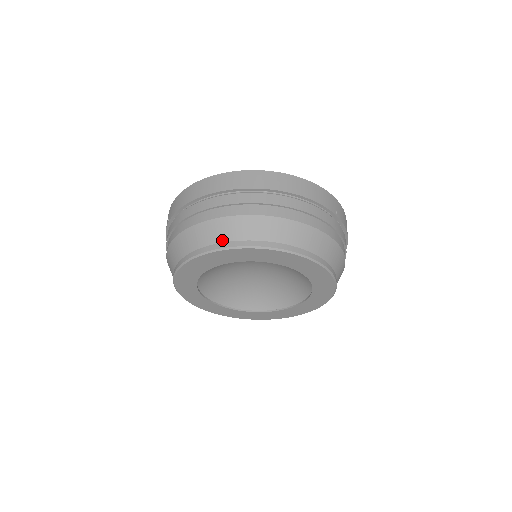
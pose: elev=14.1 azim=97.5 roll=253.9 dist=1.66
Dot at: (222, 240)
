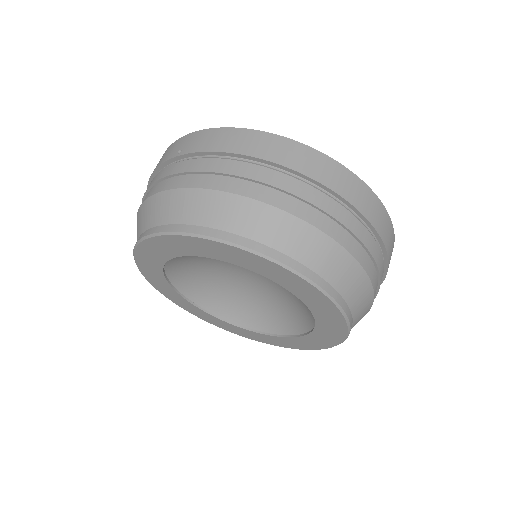
Dot at: (260, 239)
